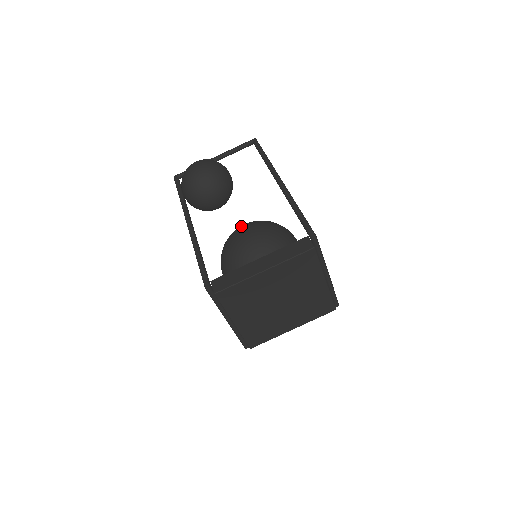
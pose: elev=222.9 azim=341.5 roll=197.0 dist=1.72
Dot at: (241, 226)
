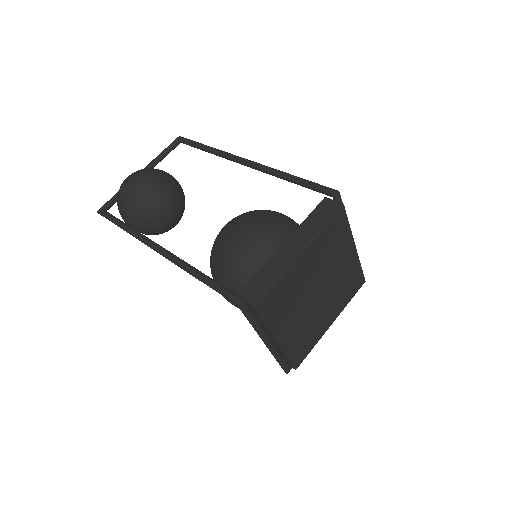
Dot at: (224, 227)
